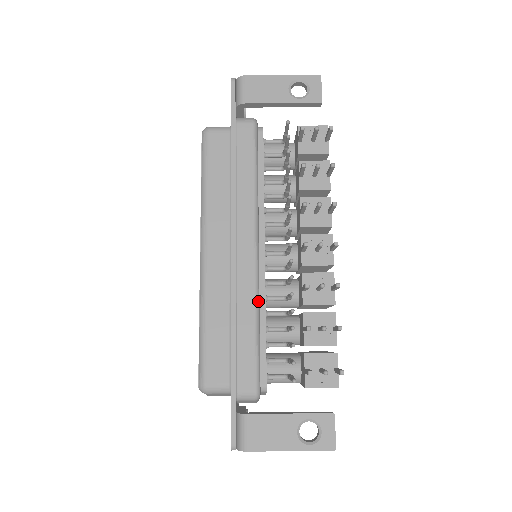
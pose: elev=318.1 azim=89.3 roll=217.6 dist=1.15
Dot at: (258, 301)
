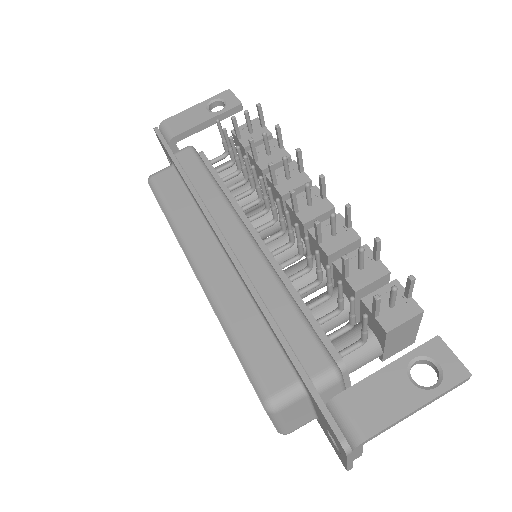
Dot at: (278, 277)
